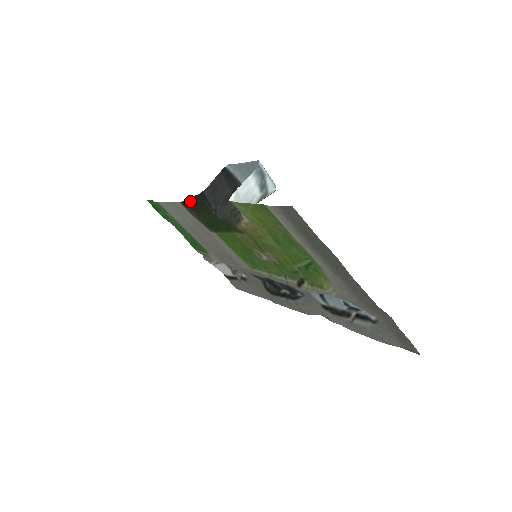
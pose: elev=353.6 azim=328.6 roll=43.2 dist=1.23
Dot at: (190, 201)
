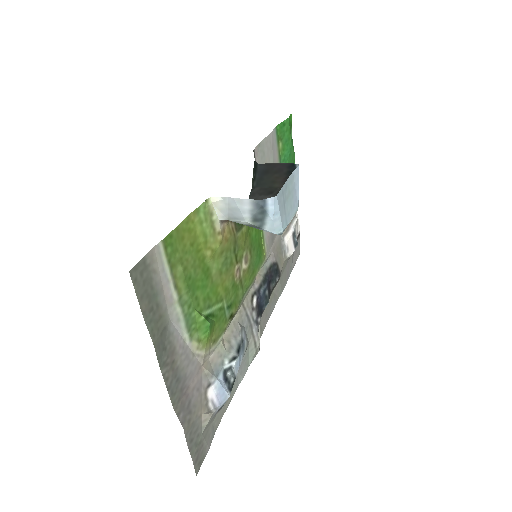
Dot at: occluded
